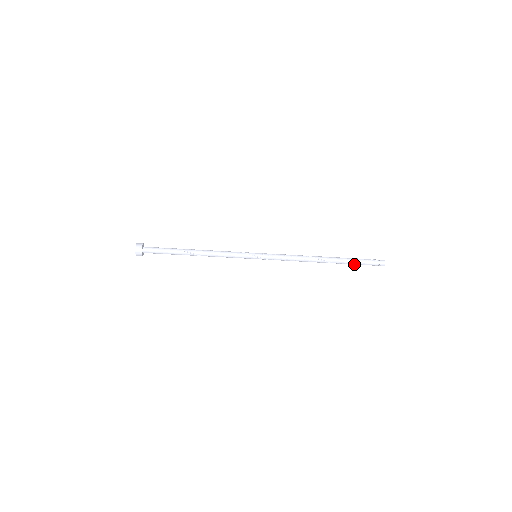
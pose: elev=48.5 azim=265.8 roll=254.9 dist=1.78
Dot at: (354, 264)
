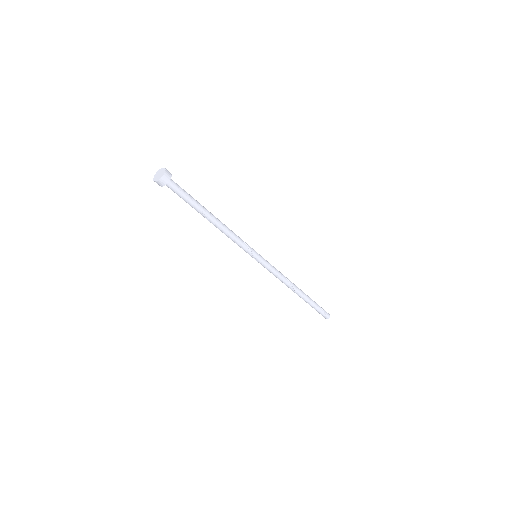
Dot at: occluded
